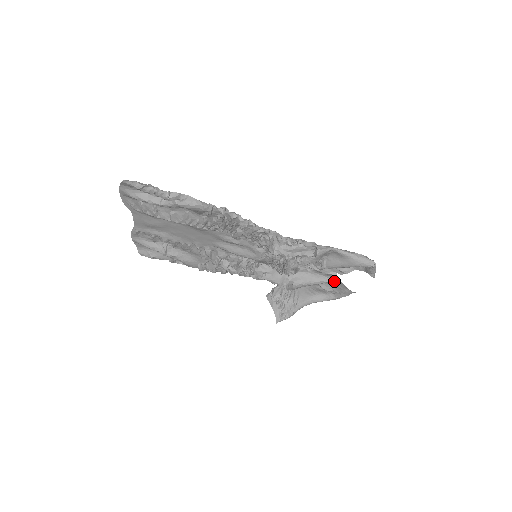
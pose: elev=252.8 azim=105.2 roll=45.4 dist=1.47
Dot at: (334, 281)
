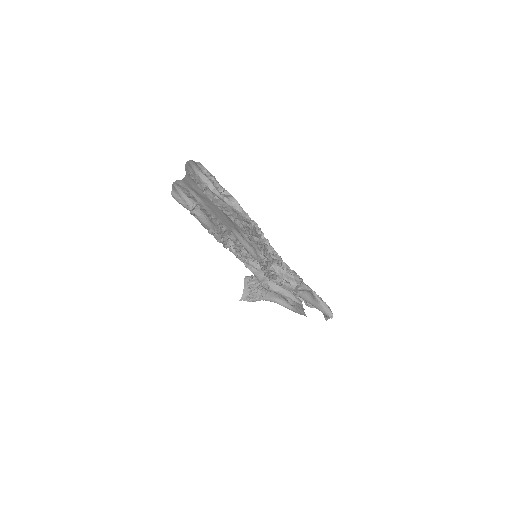
Dot at: (298, 302)
